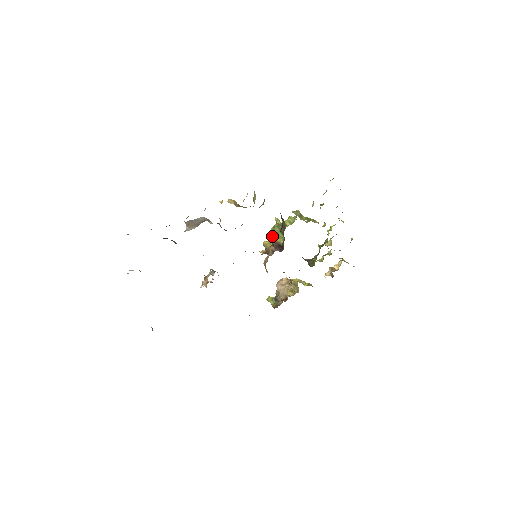
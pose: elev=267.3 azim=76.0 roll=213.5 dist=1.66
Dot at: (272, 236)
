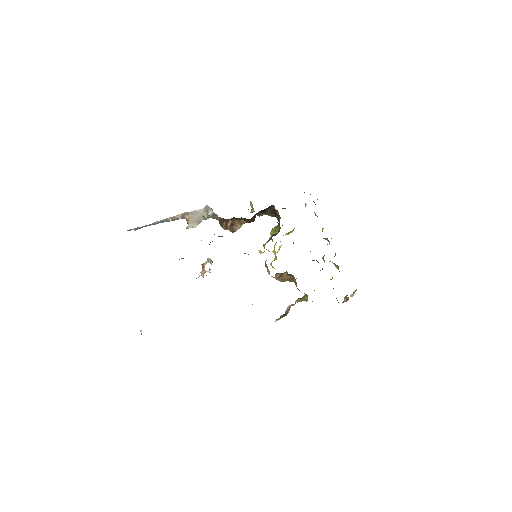
Dot at: occluded
